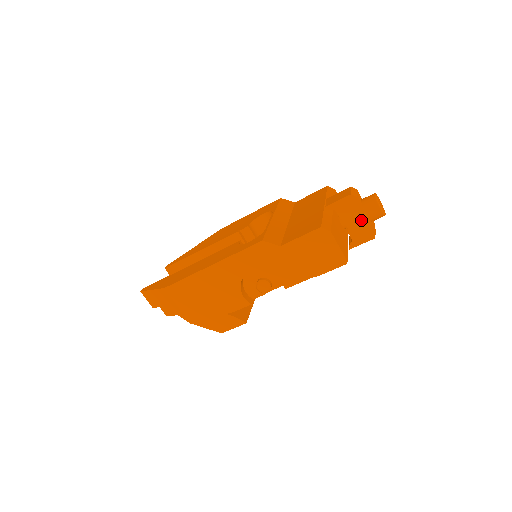
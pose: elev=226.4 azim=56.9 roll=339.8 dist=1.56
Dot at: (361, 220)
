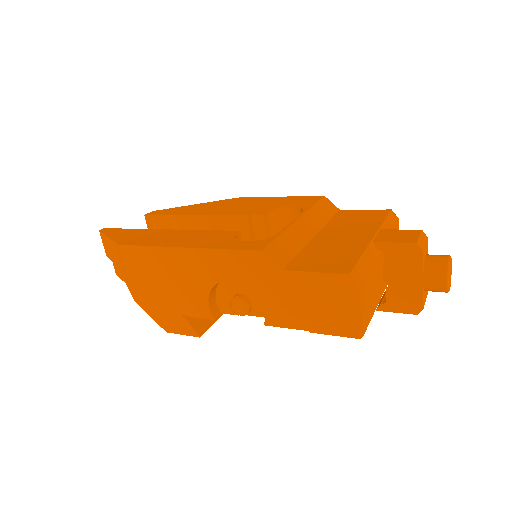
Dot at: (412, 283)
